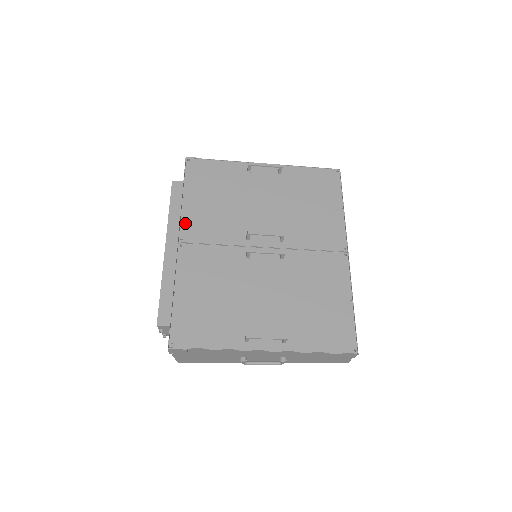
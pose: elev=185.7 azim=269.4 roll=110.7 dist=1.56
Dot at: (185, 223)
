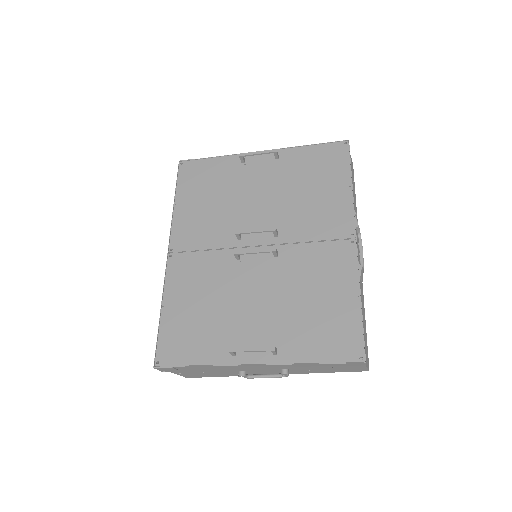
Dot at: (175, 231)
